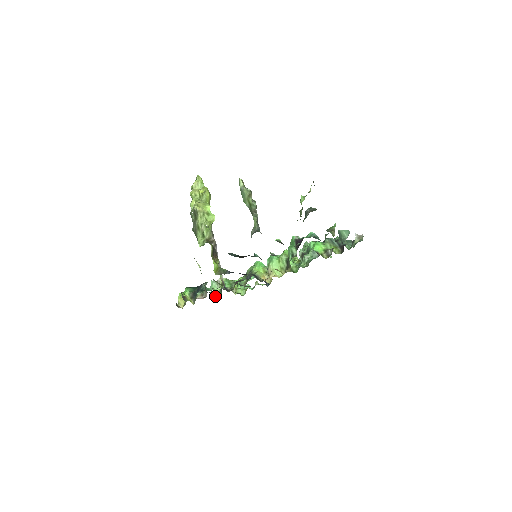
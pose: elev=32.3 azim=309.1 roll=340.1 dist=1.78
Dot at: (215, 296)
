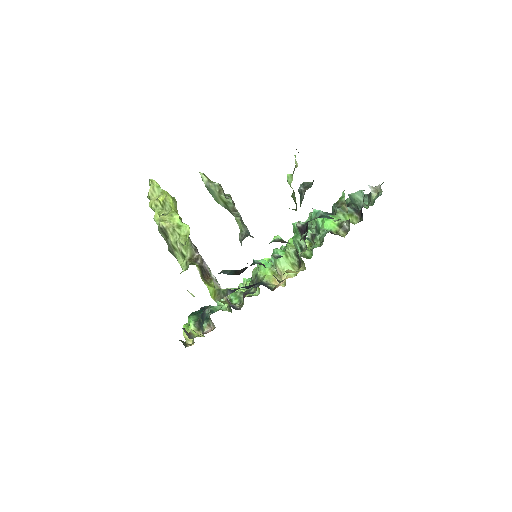
Dot at: occluded
